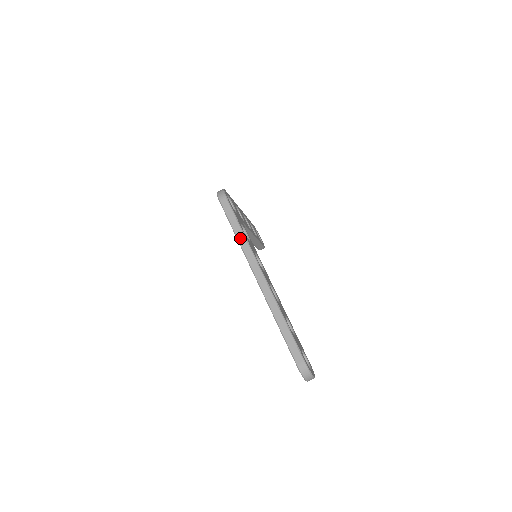
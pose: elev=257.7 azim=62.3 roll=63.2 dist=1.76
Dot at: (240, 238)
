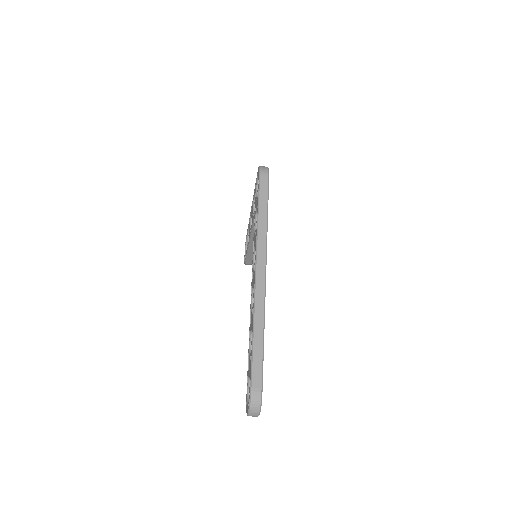
Dot at: (261, 221)
